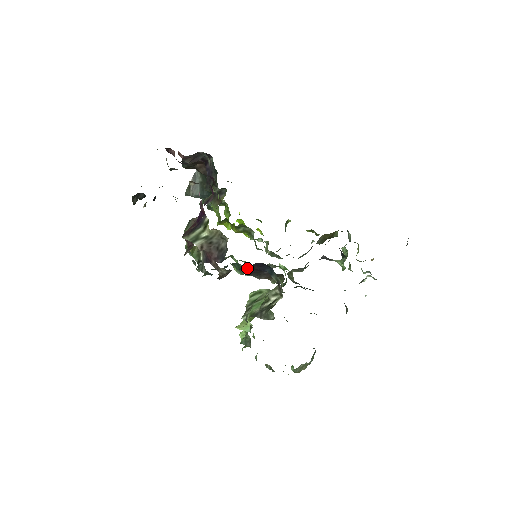
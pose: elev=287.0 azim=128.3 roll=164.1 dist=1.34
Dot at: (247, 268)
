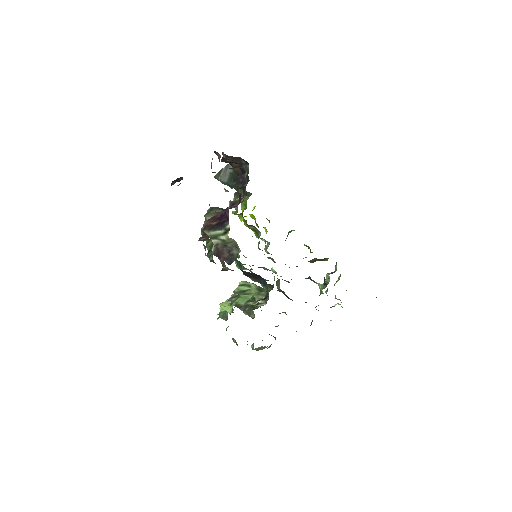
Dot at: (247, 272)
